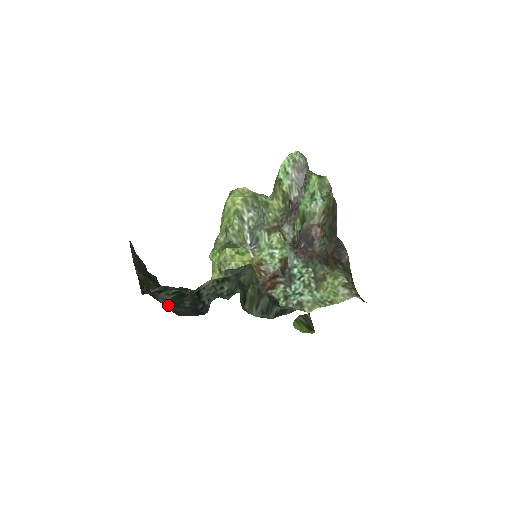
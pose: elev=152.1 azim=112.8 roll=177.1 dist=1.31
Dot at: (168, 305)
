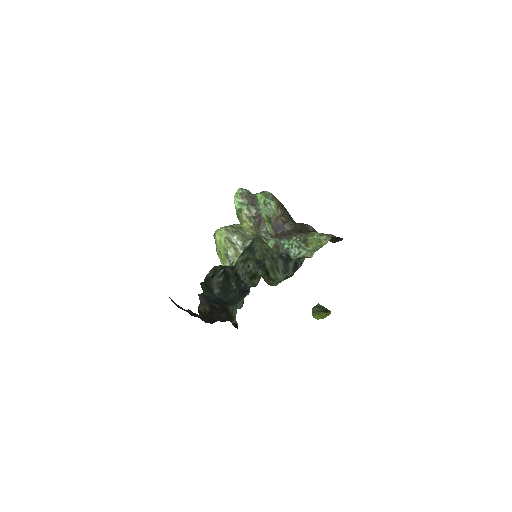
Dot at: (222, 295)
